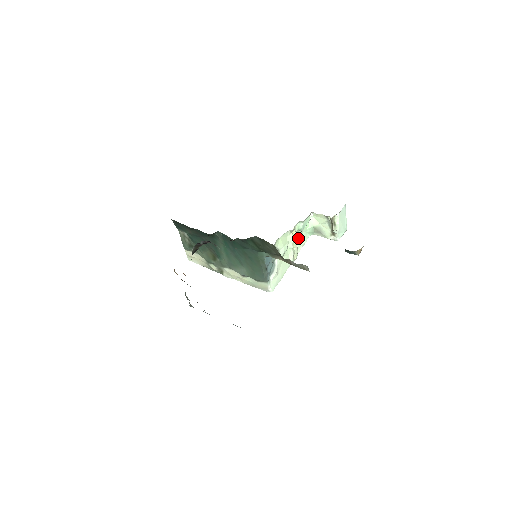
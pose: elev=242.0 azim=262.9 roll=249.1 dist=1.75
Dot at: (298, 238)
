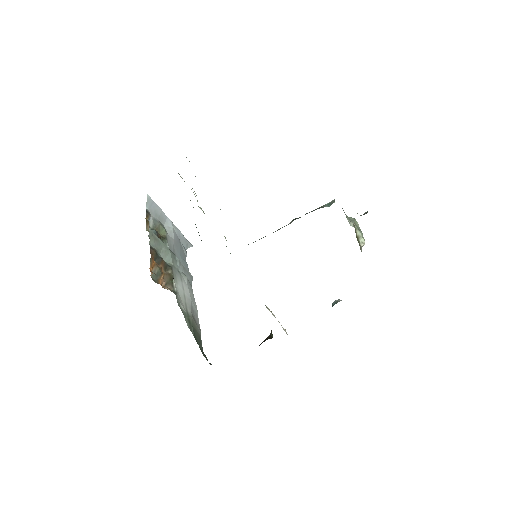
Dot at: occluded
